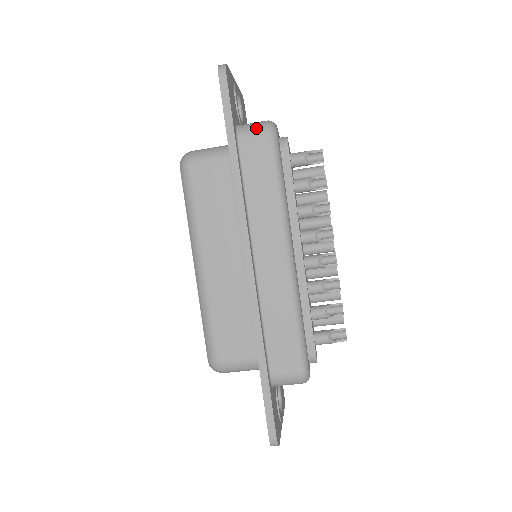
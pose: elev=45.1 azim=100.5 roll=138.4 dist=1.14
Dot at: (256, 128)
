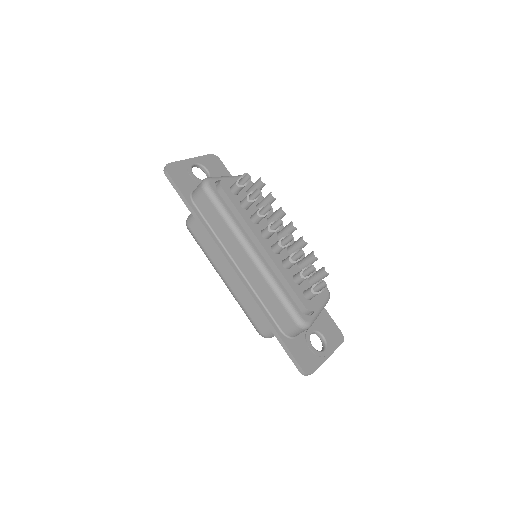
Dot at: (197, 190)
